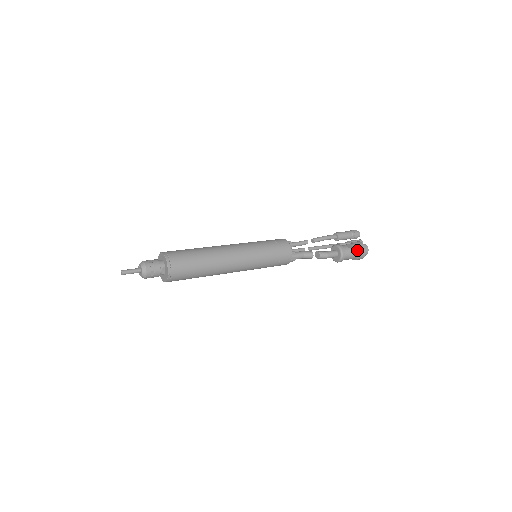
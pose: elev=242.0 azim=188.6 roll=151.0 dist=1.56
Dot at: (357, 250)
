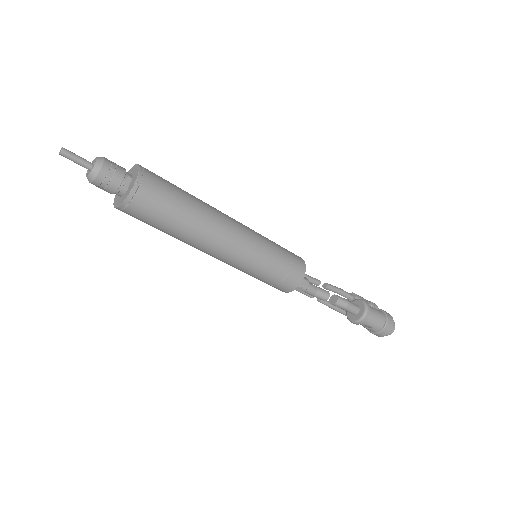
Dot at: (383, 314)
